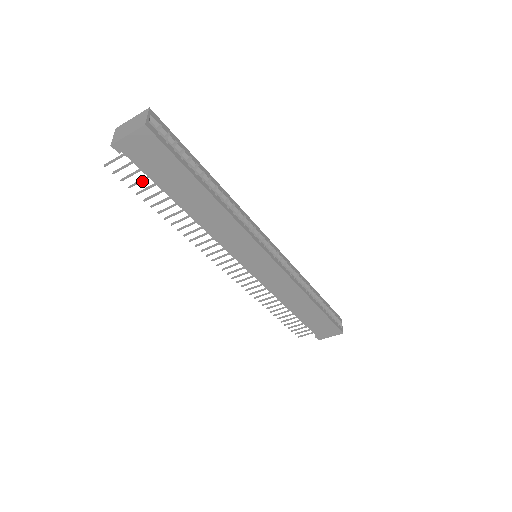
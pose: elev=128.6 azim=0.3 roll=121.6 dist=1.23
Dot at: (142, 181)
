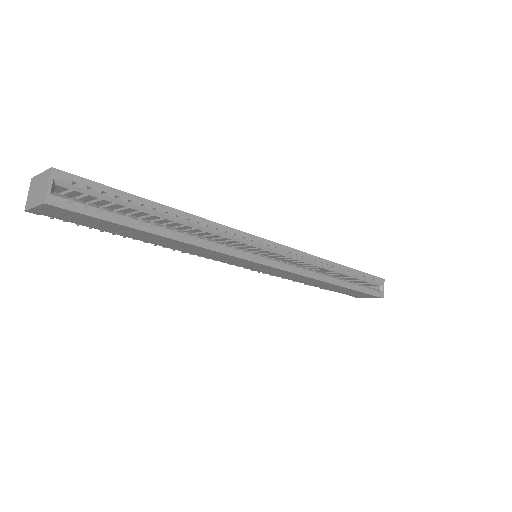
Dot at: occluded
